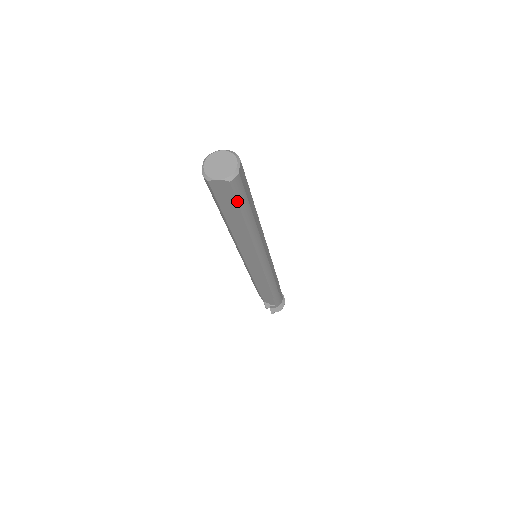
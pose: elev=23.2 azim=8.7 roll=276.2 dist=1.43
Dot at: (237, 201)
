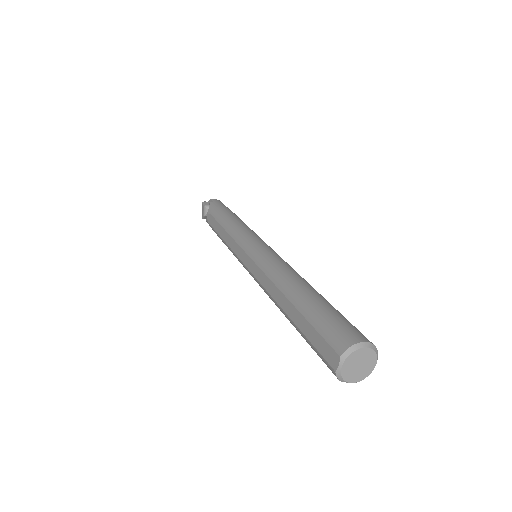
Dot at: occluded
